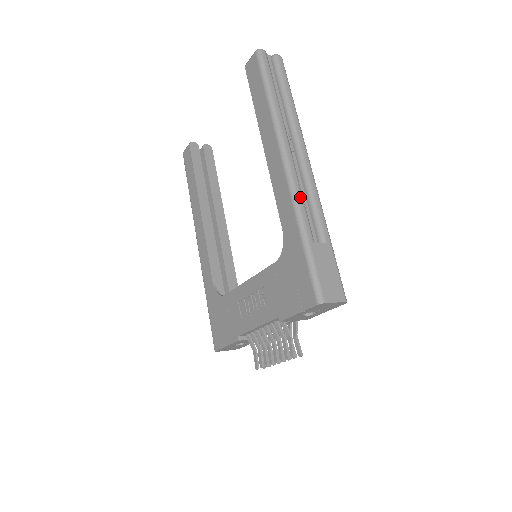
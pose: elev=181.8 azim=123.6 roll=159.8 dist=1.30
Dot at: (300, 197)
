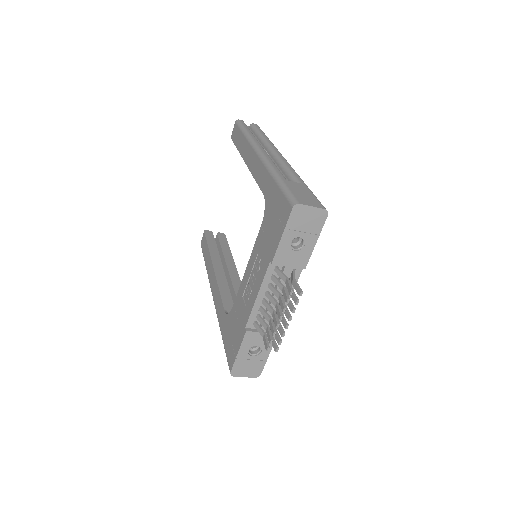
Dot at: (272, 163)
